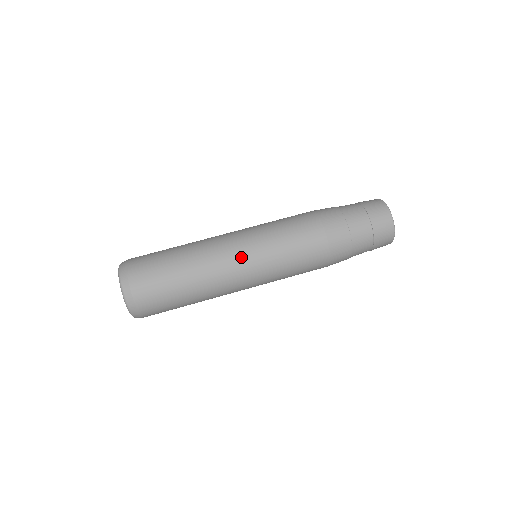
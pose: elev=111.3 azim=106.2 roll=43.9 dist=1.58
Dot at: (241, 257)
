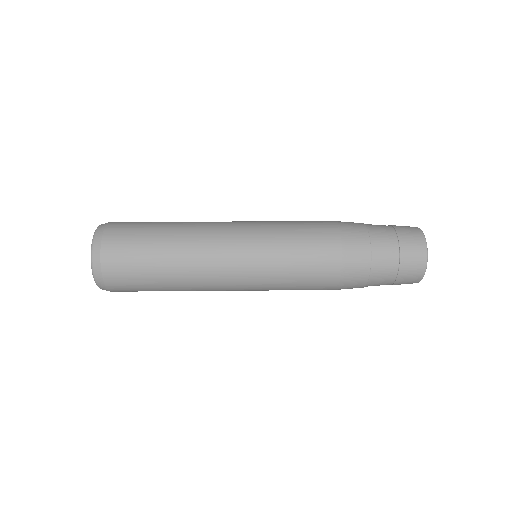
Dot at: (236, 227)
